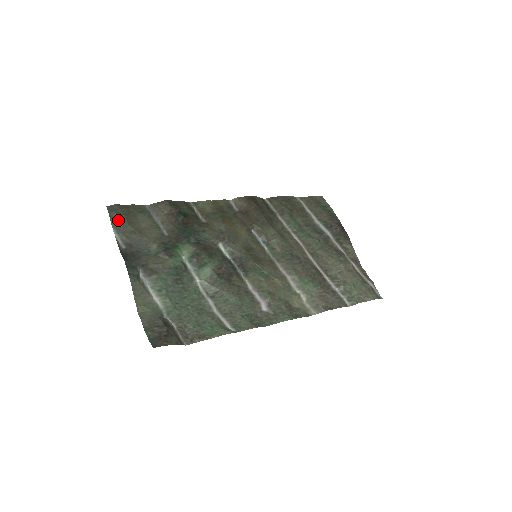
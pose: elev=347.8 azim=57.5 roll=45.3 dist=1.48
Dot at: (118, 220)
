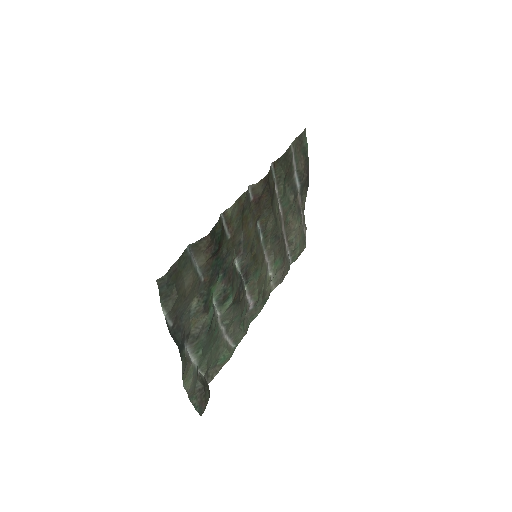
Dot at: (168, 295)
